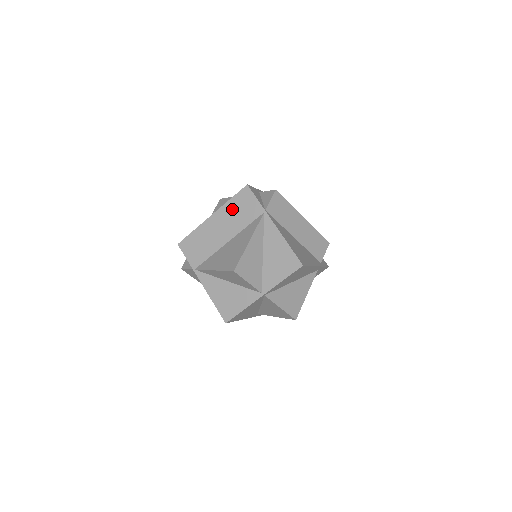
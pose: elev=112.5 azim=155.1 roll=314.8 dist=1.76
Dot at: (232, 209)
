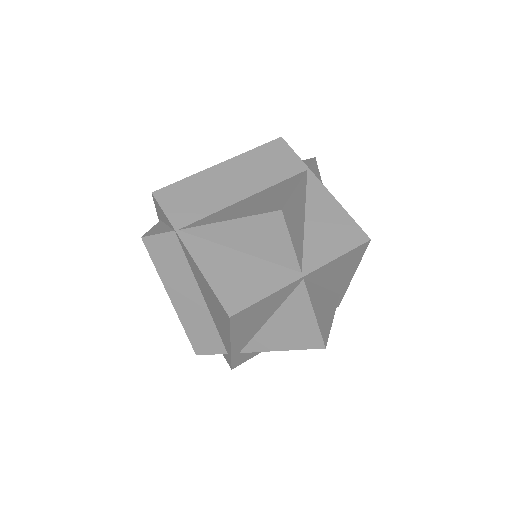
Dot at: (256, 160)
